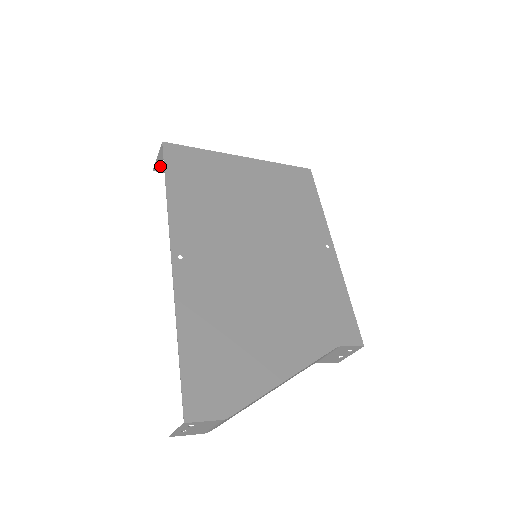
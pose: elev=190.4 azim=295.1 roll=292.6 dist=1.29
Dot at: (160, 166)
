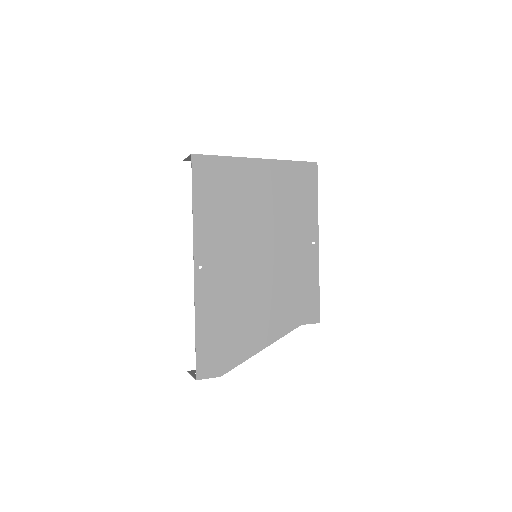
Dot at: (189, 160)
